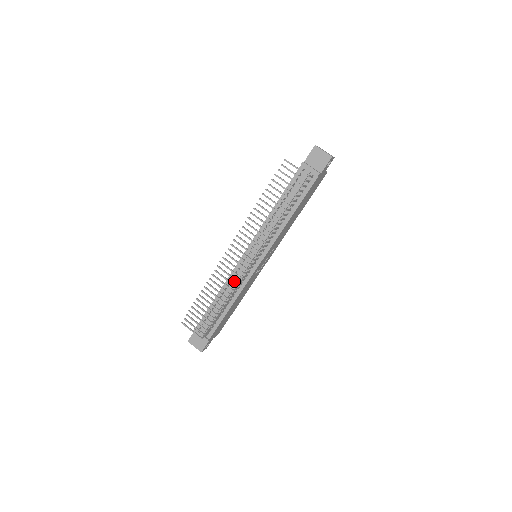
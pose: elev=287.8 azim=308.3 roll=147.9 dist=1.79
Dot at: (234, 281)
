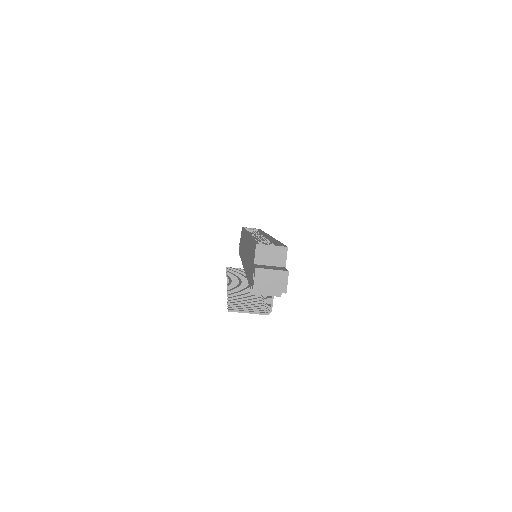
Dot at: occluded
